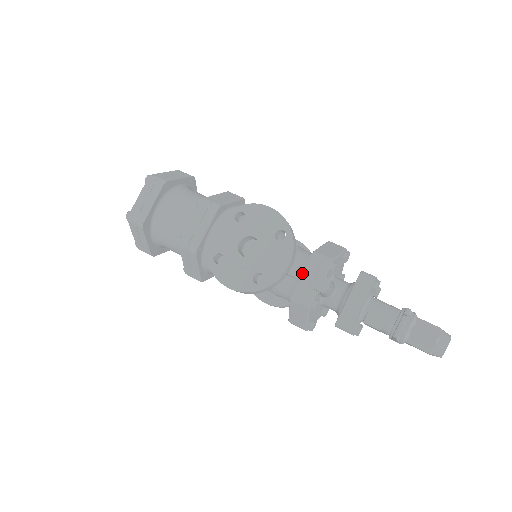
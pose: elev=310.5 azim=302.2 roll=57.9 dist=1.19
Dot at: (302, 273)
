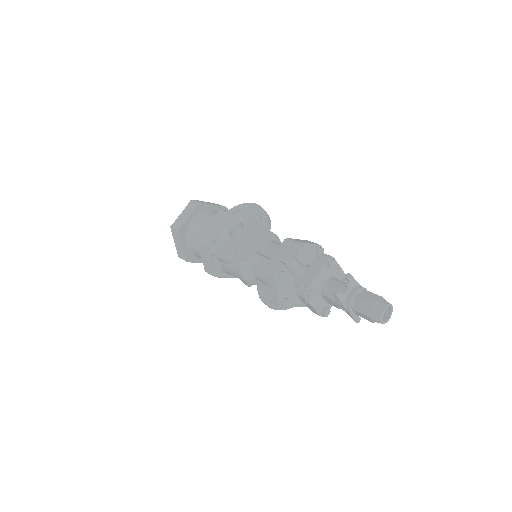
Dot at: (275, 252)
